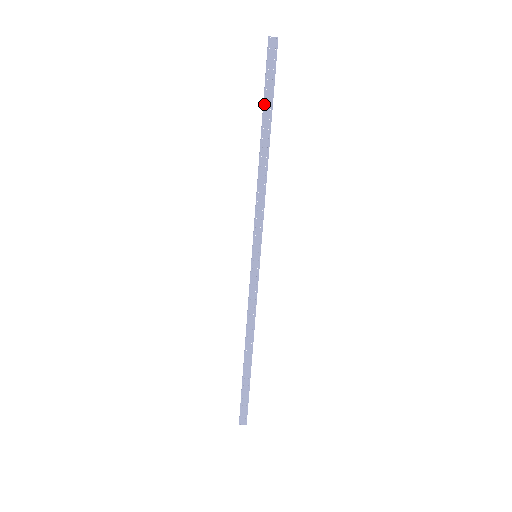
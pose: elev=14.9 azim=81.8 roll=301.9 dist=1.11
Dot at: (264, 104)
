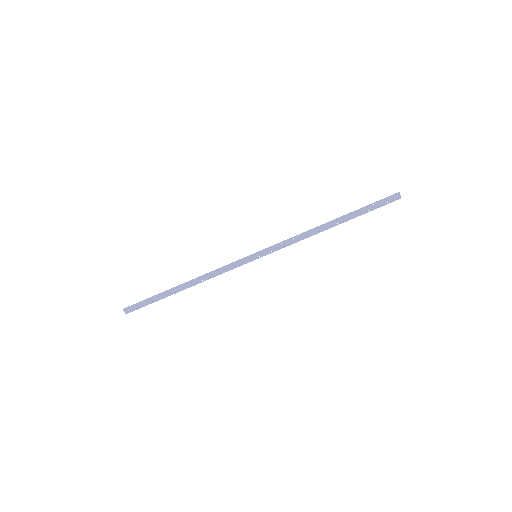
Dot at: (358, 210)
